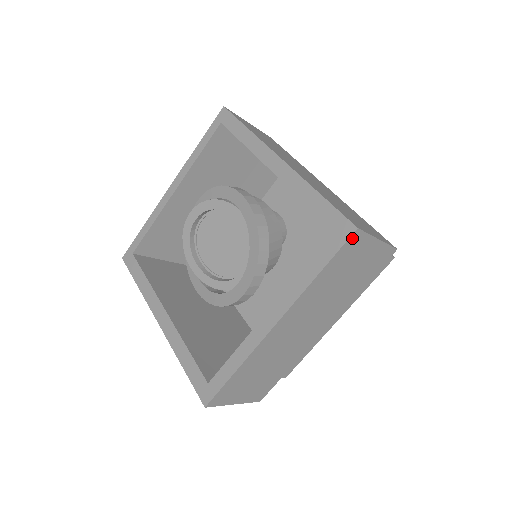
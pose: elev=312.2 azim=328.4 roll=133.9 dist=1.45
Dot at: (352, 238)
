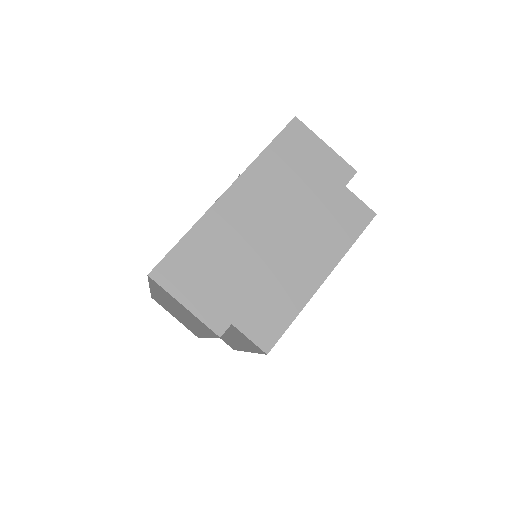
Dot at: (293, 125)
